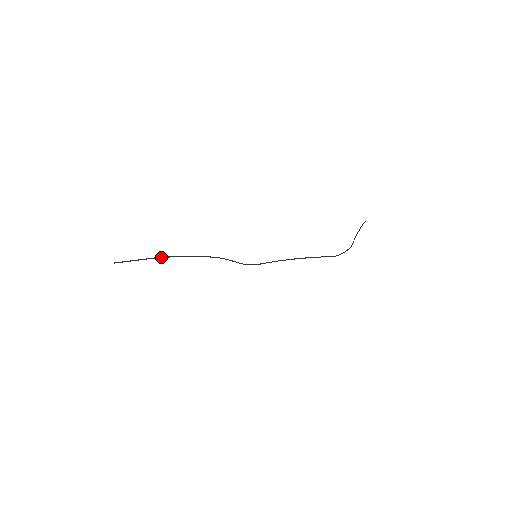
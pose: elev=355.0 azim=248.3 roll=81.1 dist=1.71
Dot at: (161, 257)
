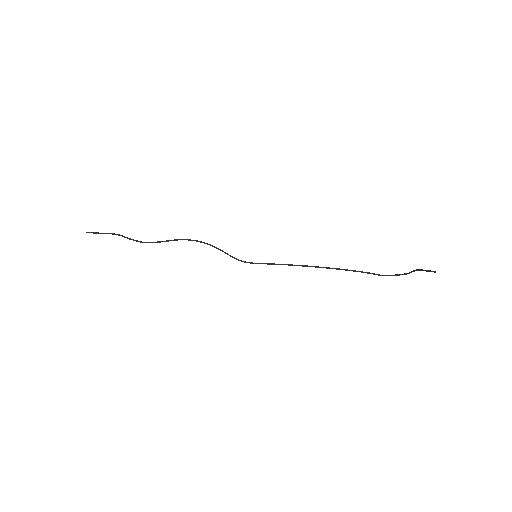
Dot at: (134, 240)
